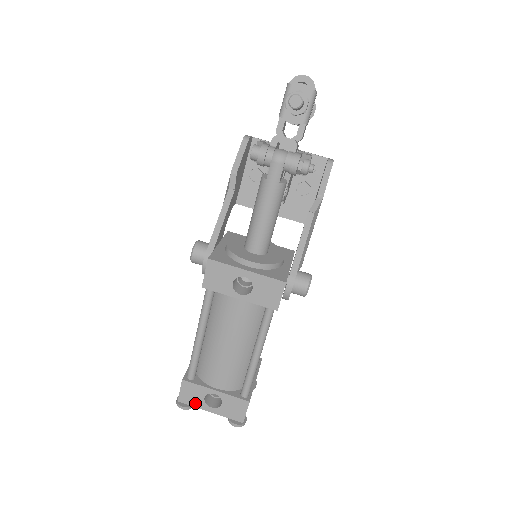
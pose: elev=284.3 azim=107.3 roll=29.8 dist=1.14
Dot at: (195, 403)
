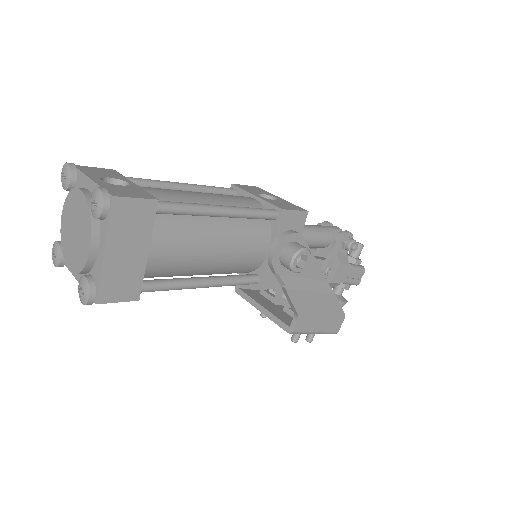
Dot at: (90, 173)
